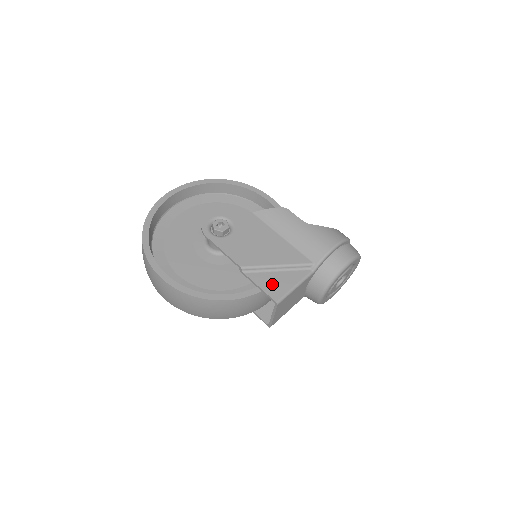
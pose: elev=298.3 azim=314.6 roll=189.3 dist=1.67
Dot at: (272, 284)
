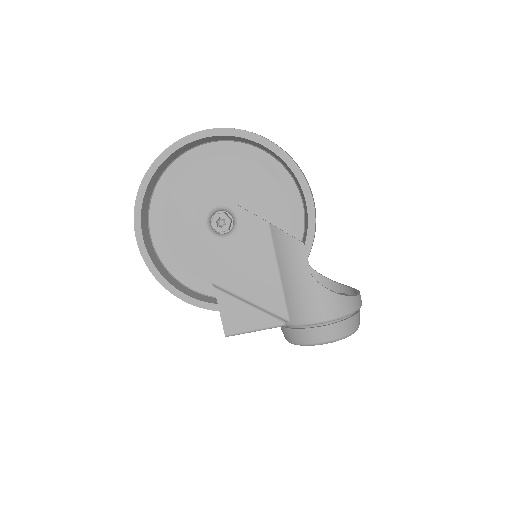
Dot at: (234, 315)
